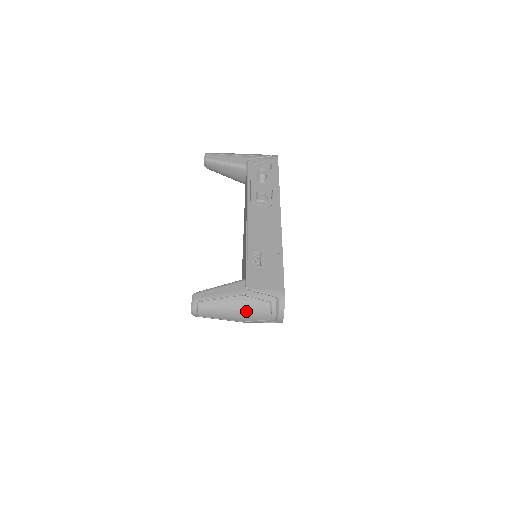
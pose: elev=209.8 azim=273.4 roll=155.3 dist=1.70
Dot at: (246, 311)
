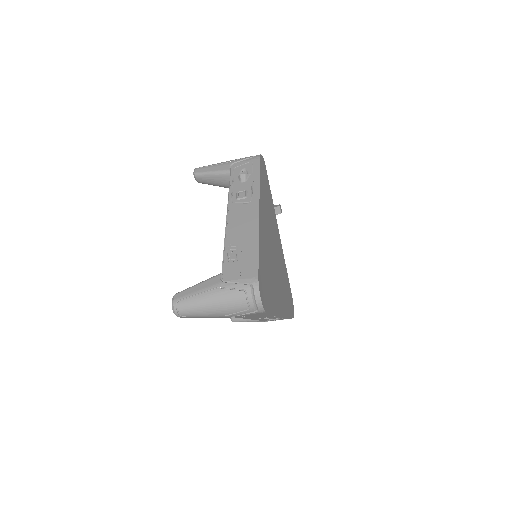
Dot at: (223, 303)
